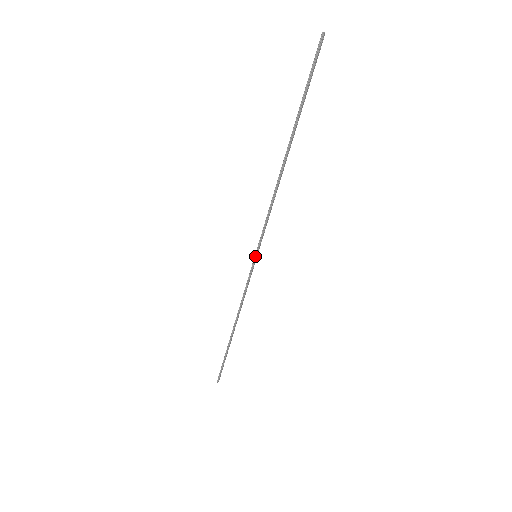
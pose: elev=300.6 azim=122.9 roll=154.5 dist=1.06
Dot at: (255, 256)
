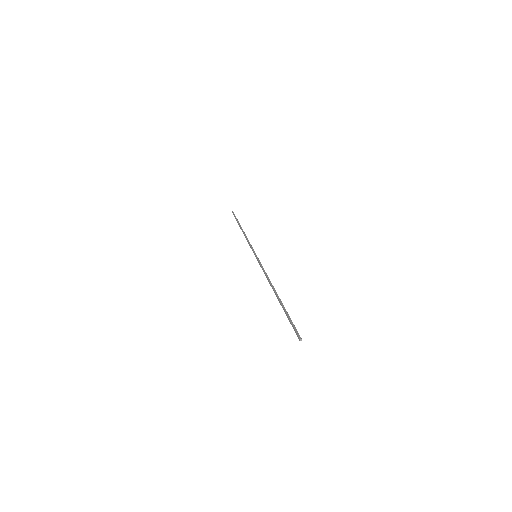
Dot at: (256, 255)
